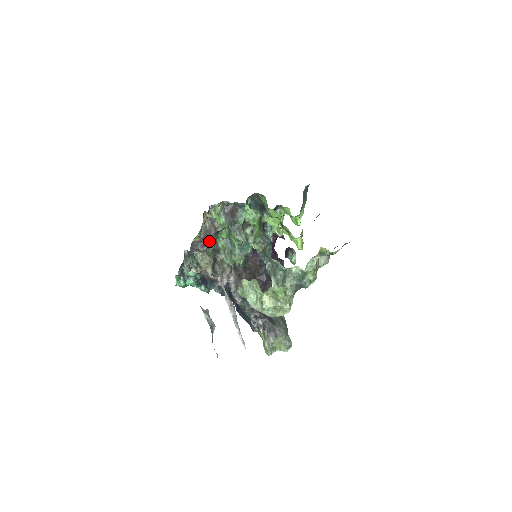
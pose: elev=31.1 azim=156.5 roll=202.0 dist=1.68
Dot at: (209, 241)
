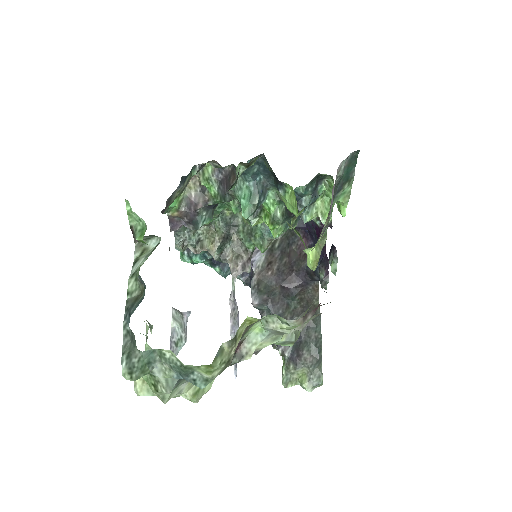
Dot at: (196, 218)
